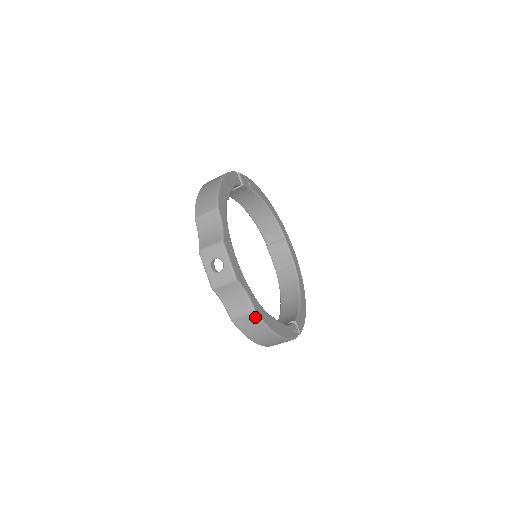
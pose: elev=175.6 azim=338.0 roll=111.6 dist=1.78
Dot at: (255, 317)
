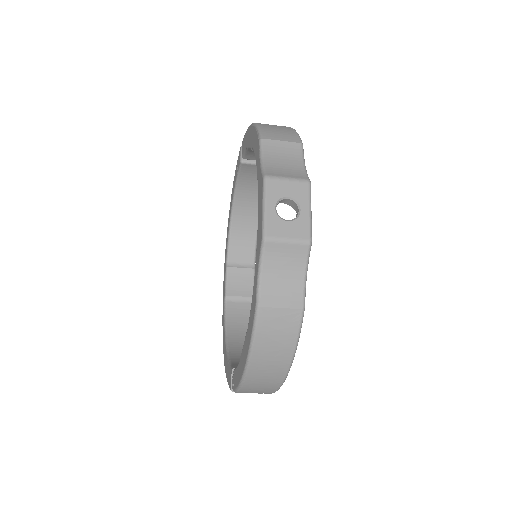
Dot at: (297, 317)
